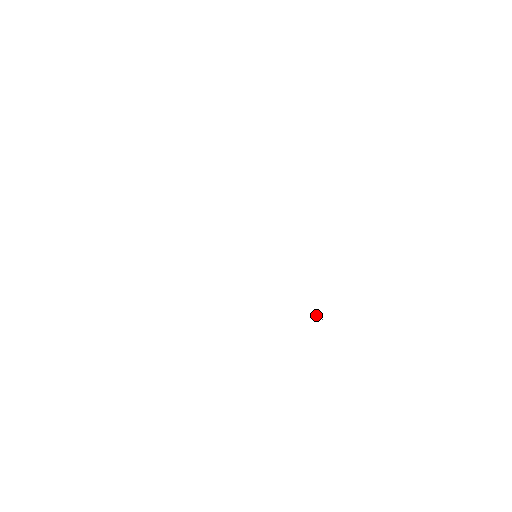
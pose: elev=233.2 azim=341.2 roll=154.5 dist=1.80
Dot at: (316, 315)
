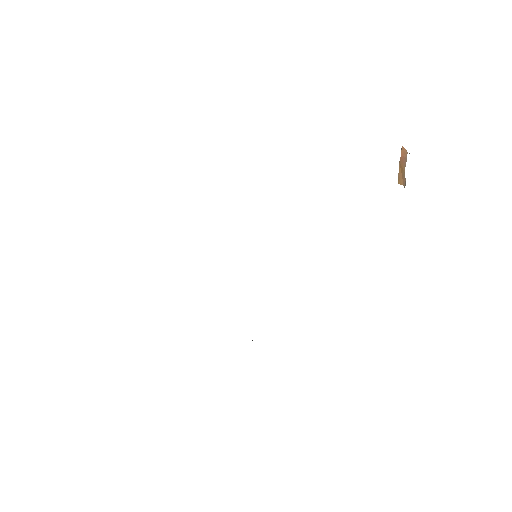
Dot at: occluded
